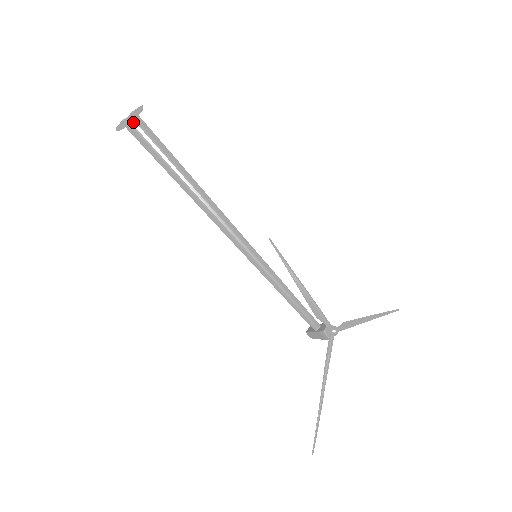
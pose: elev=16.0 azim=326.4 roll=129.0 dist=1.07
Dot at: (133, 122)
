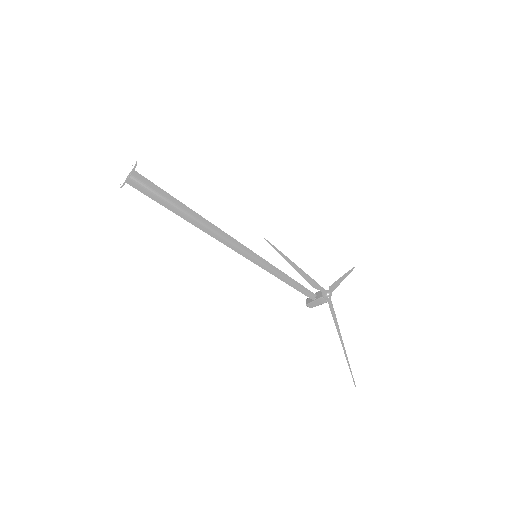
Dot at: (134, 177)
